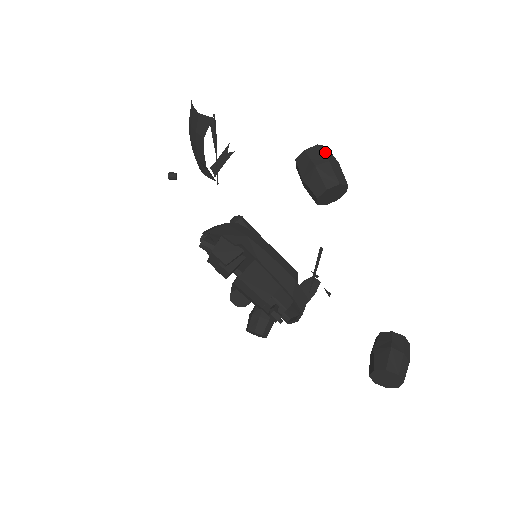
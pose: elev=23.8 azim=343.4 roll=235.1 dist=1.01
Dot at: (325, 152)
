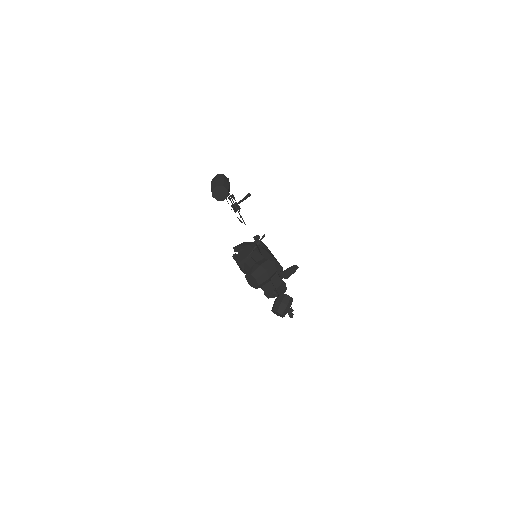
Dot at: (219, 176)
